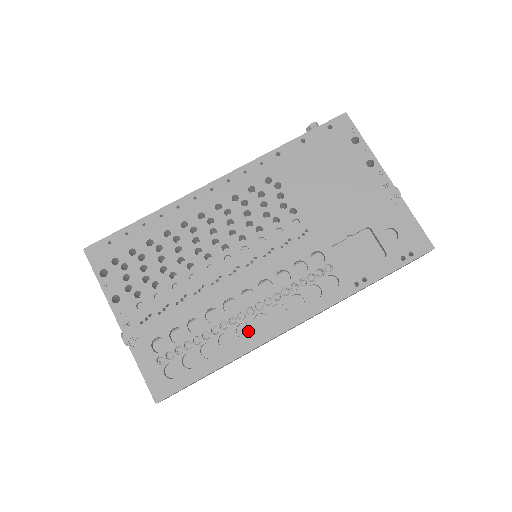
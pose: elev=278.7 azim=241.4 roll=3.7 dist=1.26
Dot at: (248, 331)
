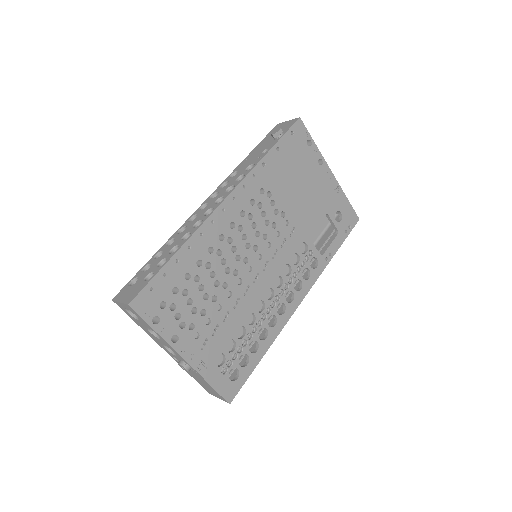
Dot at: occluded
